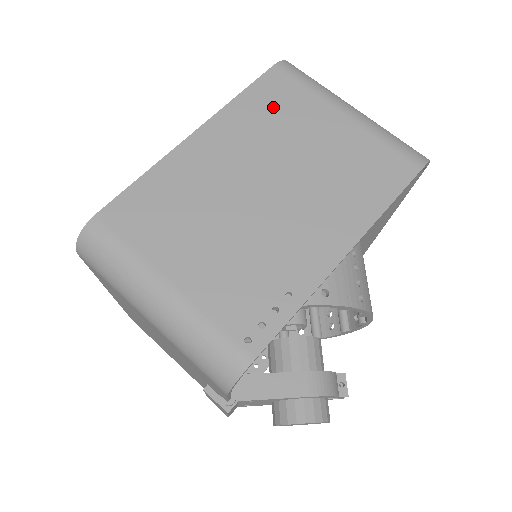
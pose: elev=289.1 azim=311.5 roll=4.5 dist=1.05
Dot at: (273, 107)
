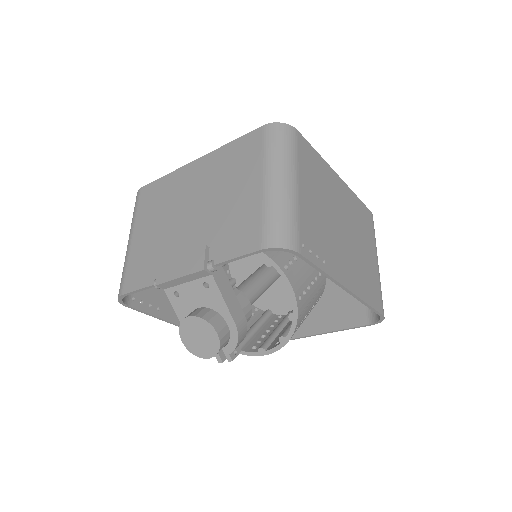
Dot at: (363, 219)
